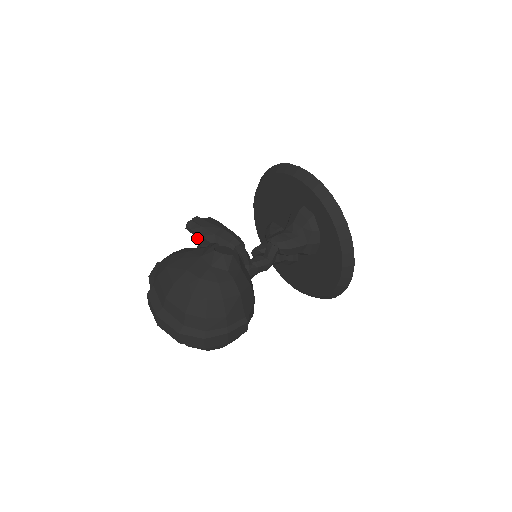
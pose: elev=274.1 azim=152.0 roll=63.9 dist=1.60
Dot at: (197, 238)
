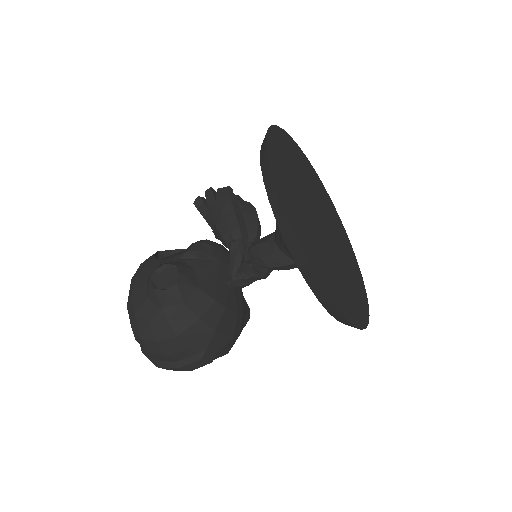
Dot at: occluded
